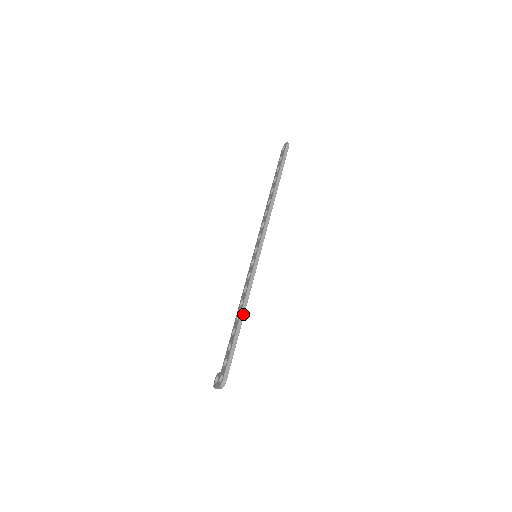
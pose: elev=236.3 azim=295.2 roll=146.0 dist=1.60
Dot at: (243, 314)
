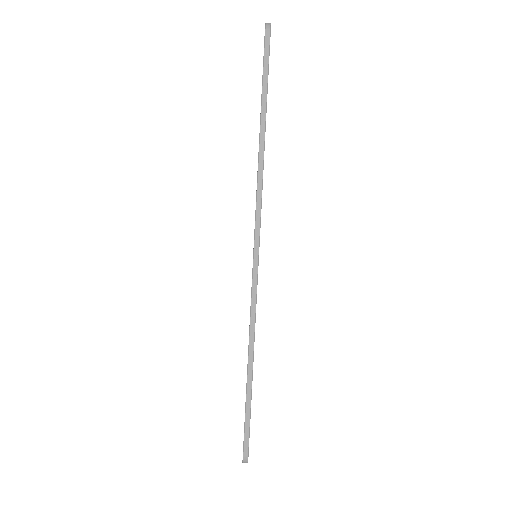
Dot at: (251, 359)
